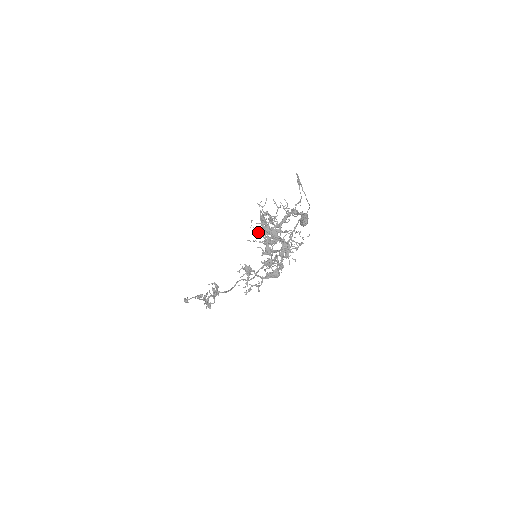
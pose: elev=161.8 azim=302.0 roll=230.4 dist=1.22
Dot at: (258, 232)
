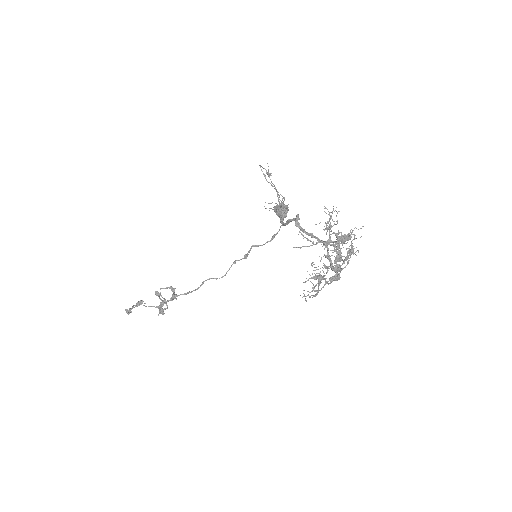
Dot at: (306, 238)
